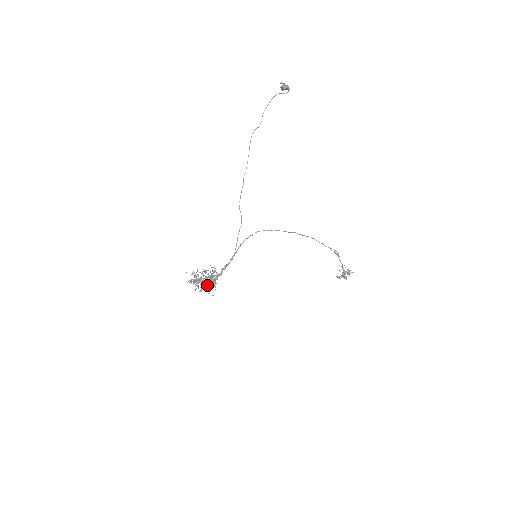
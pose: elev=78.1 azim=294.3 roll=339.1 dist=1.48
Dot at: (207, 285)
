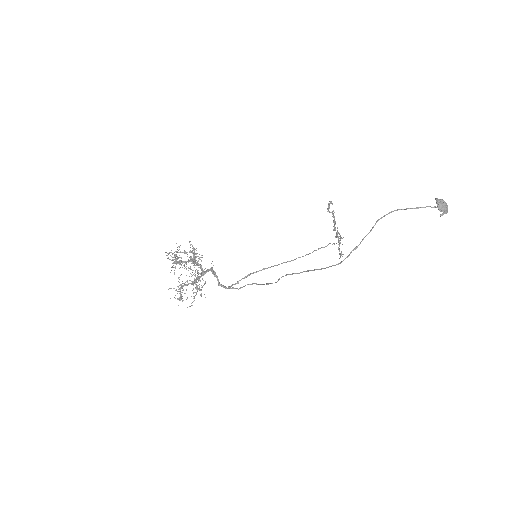
Dot at: (185, 253)
